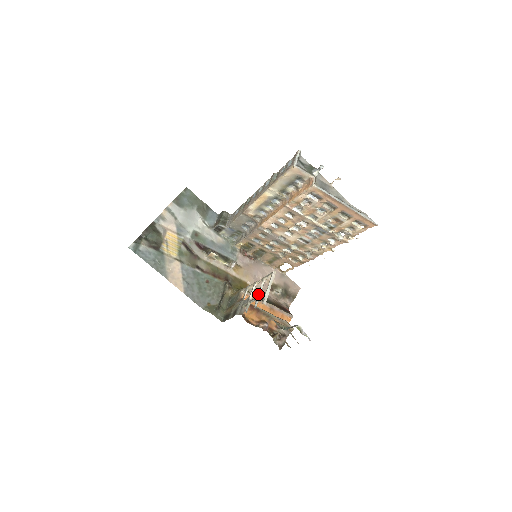
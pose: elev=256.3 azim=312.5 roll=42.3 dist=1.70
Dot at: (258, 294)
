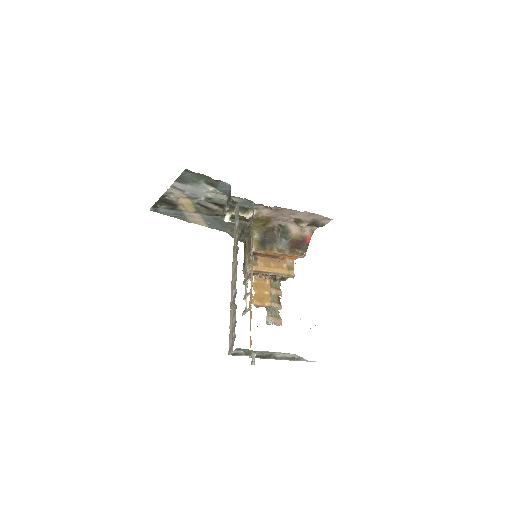
Dot at: (245, 297)
